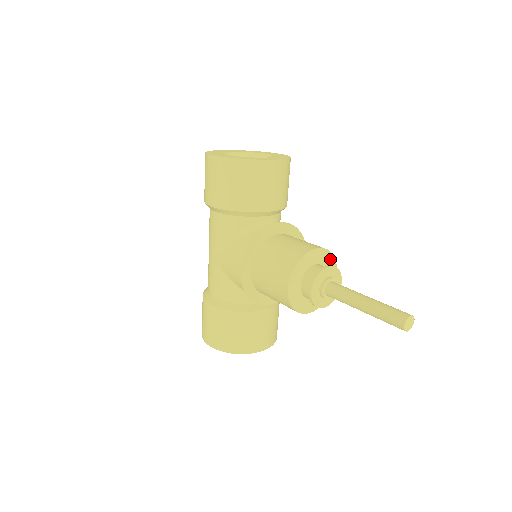
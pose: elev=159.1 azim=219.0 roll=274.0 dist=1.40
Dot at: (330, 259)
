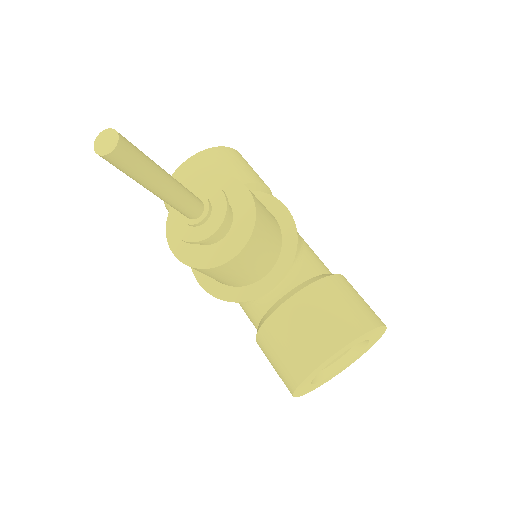
Dot at: (219, 182)
